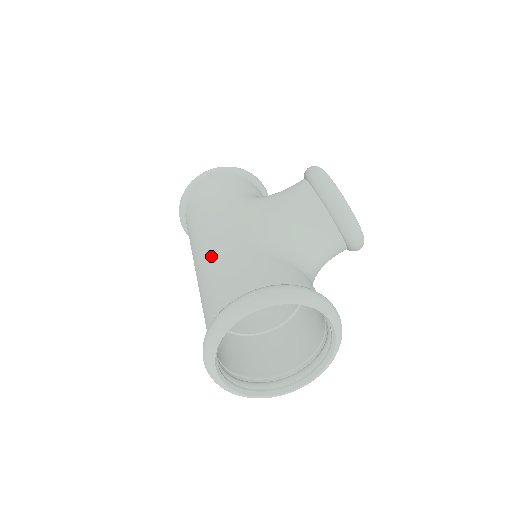
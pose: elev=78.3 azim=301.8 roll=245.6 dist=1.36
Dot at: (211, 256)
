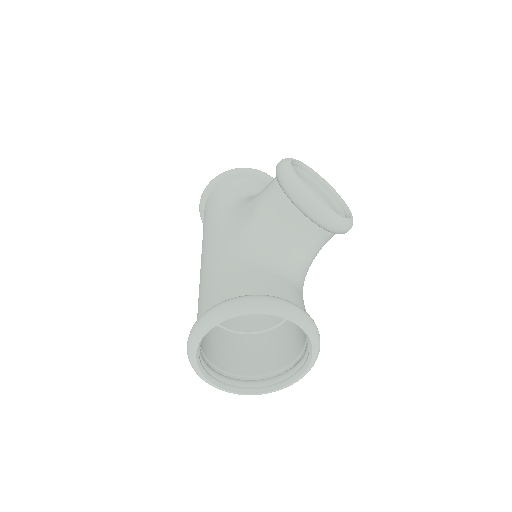
Dot at: (202, 271)
